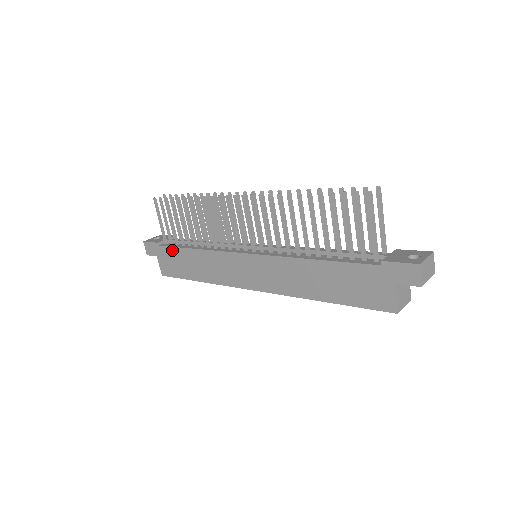
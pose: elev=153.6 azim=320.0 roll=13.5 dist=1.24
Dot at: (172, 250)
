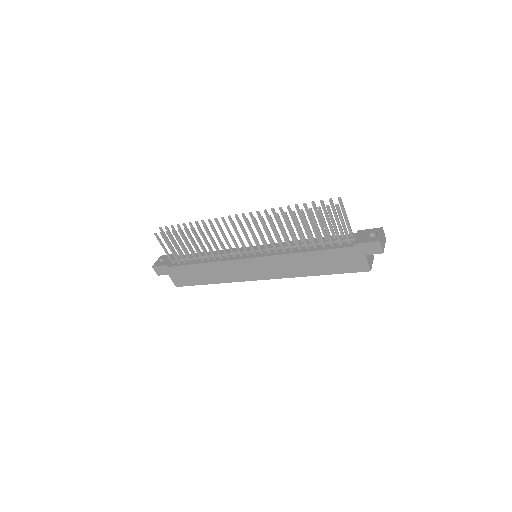
Dot at: (182, 268)
